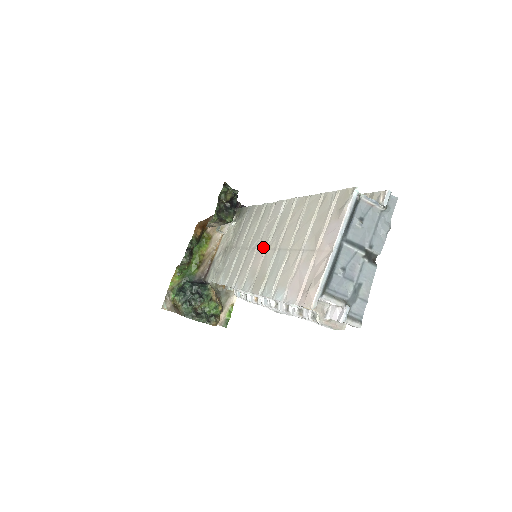
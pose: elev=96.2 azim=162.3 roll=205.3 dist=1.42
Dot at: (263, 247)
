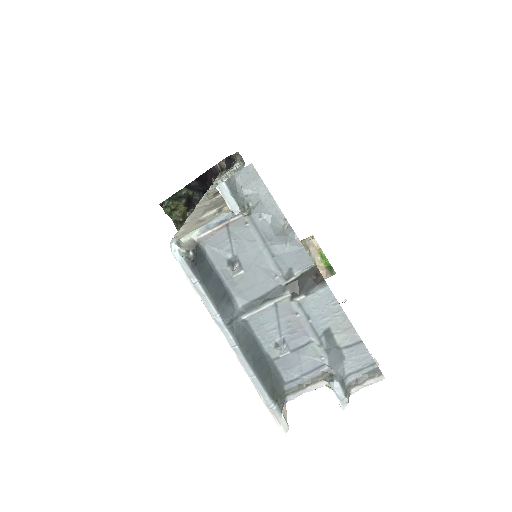
Dot at: occluded
